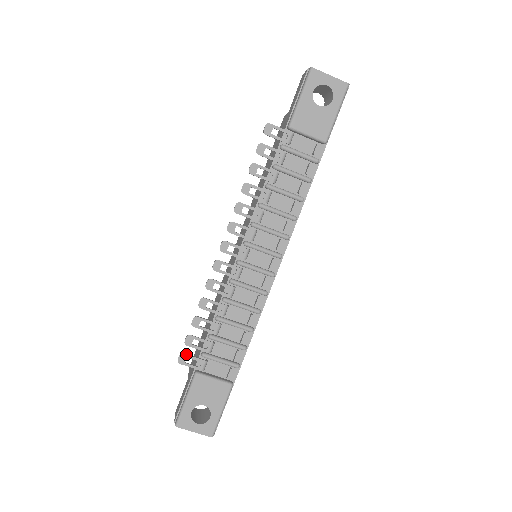
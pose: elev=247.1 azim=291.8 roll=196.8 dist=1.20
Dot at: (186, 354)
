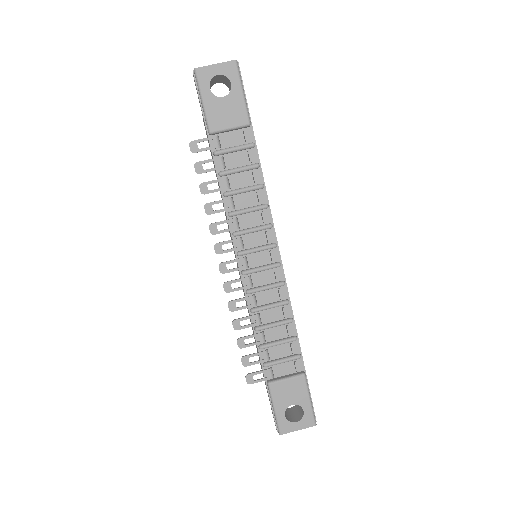
Dot at: (250, 374)
